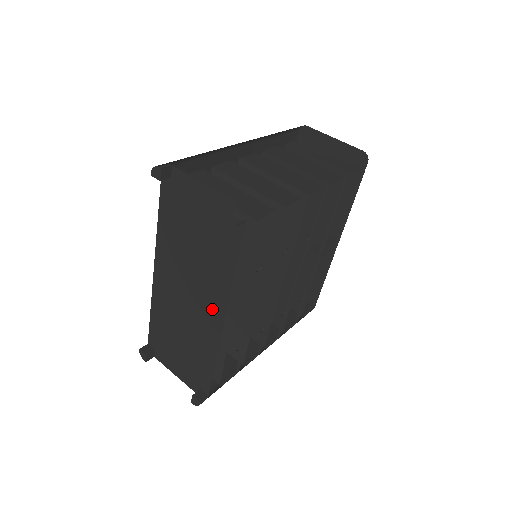
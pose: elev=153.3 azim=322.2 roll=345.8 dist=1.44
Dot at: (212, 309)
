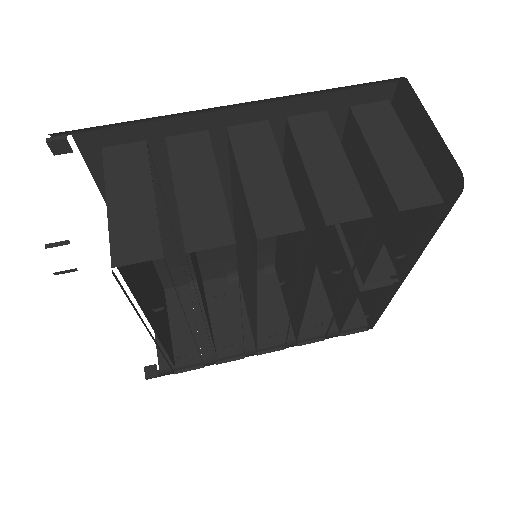
Dot at: occluded
